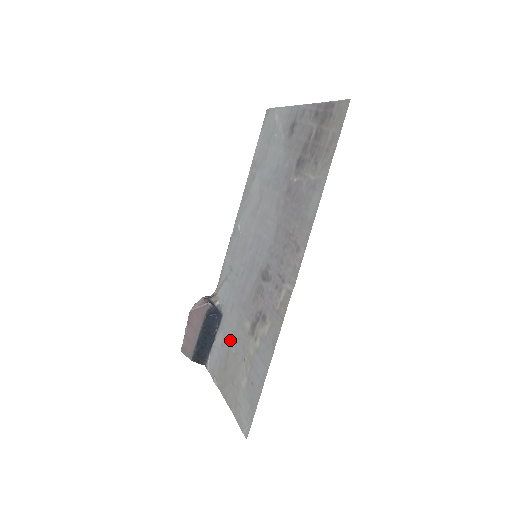
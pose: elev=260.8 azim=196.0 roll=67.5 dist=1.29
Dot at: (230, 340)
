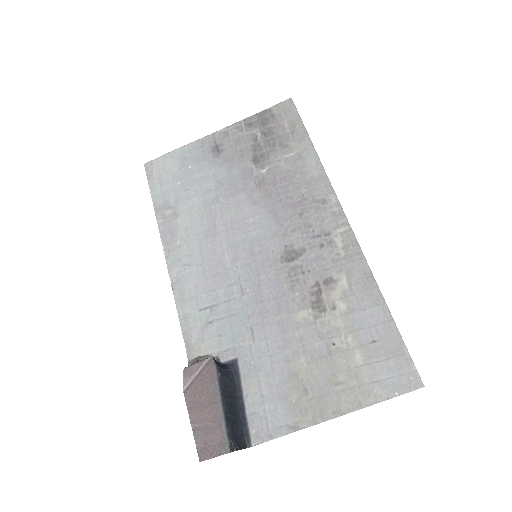
Dot at: (284, 359)
